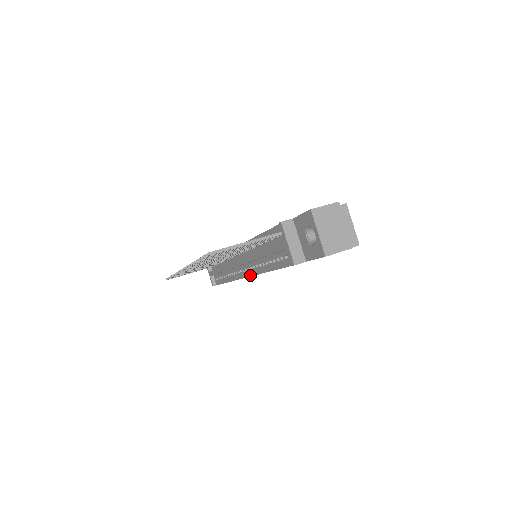
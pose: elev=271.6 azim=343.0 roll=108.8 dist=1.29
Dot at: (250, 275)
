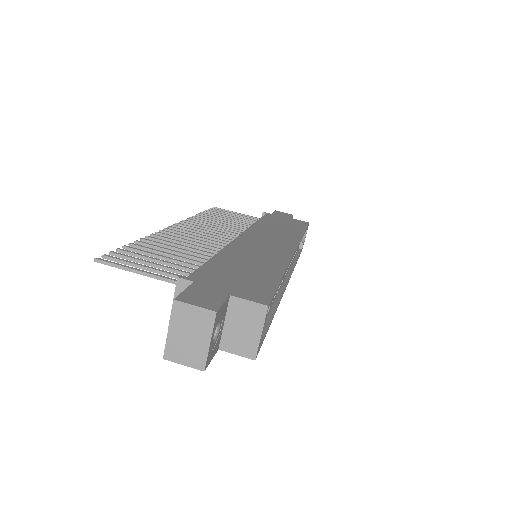
Dot at: occluded
